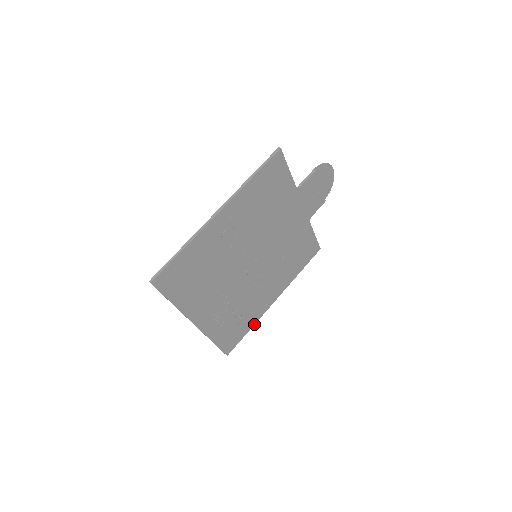
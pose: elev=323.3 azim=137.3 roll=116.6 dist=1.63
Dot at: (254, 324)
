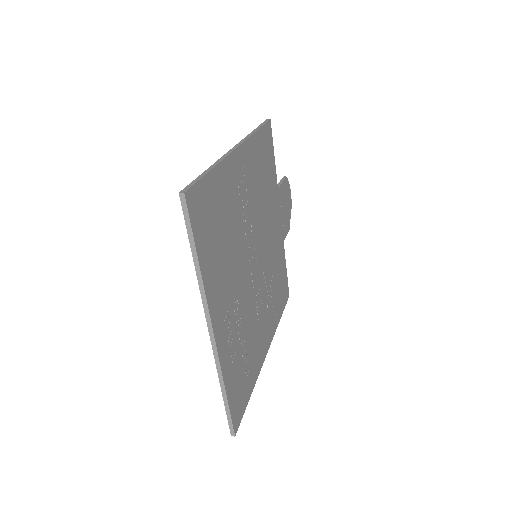
Dot at: (254, 384)
